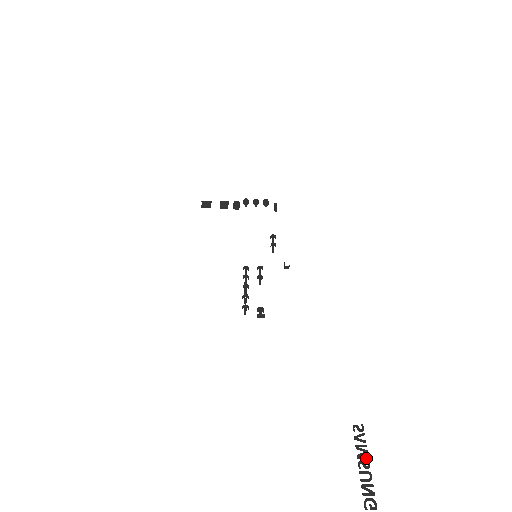
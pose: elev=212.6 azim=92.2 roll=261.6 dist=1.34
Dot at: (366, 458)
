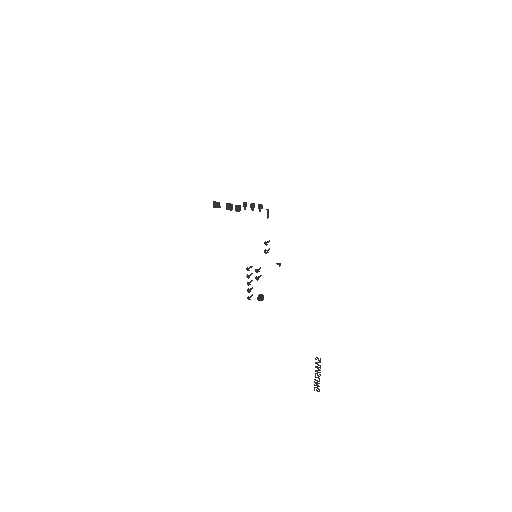
Dot at: occluded
